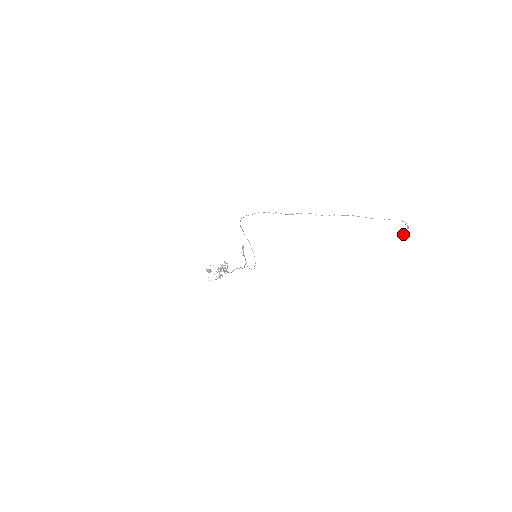
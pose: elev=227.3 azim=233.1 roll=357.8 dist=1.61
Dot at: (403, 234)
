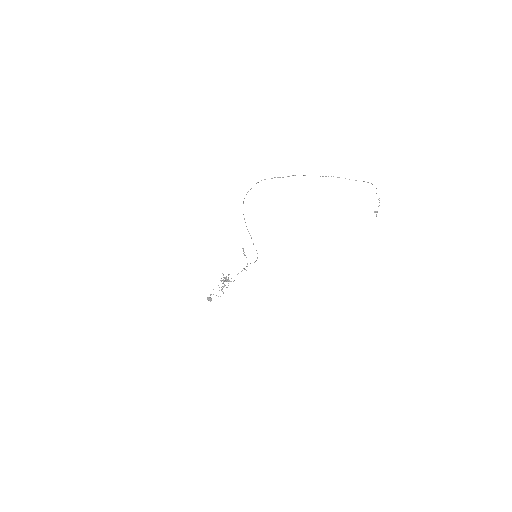
Dot at: (376, 215)
